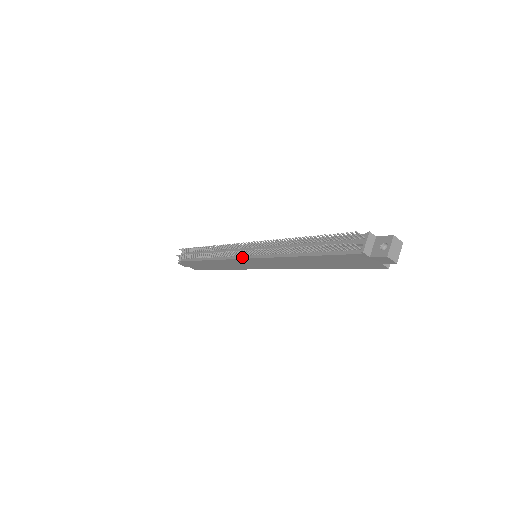
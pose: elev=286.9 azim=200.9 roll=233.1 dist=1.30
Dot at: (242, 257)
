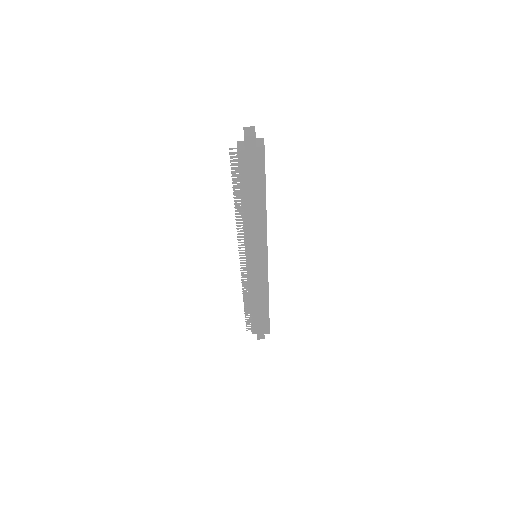
Dot at: occluded
